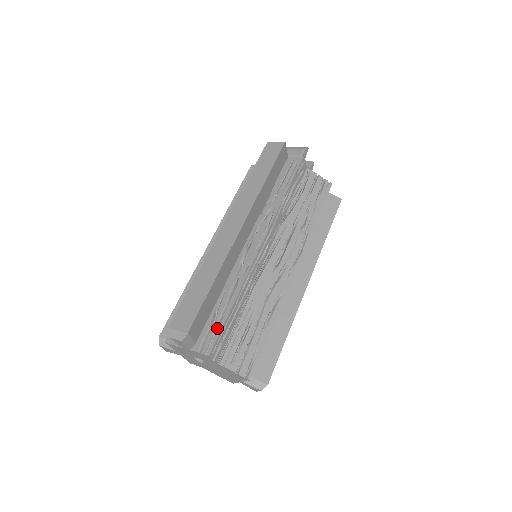
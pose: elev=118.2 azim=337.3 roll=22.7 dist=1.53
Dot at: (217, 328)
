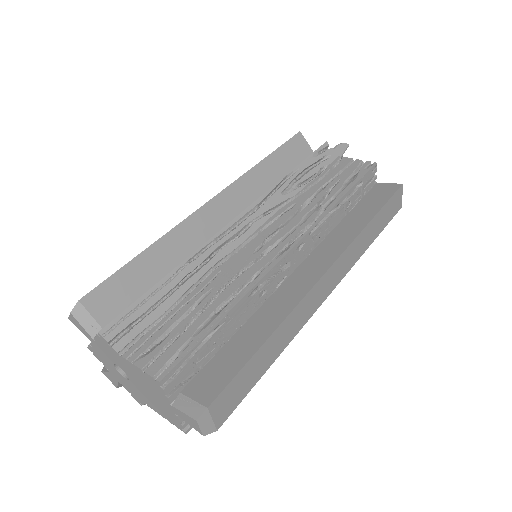
Dot at: (133, 304)
